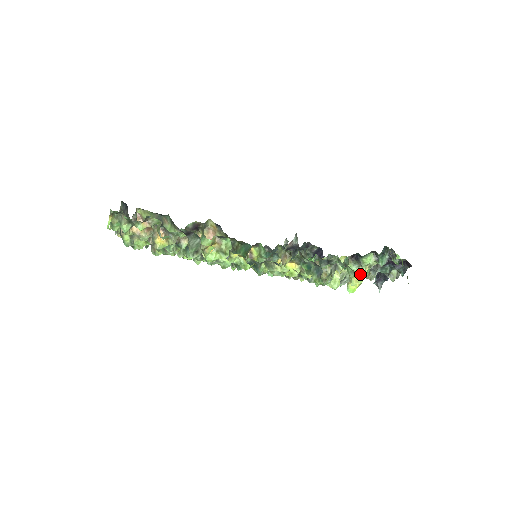
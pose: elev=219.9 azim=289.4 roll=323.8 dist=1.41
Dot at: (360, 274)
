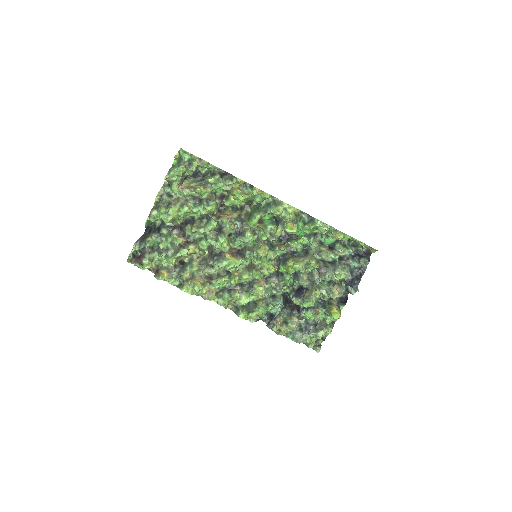
Dot at: (340, 232)
